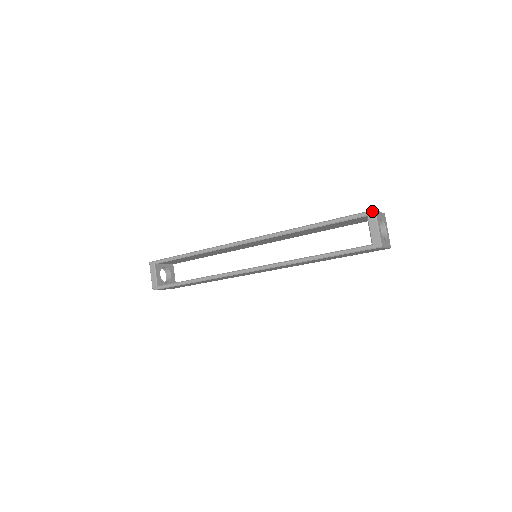
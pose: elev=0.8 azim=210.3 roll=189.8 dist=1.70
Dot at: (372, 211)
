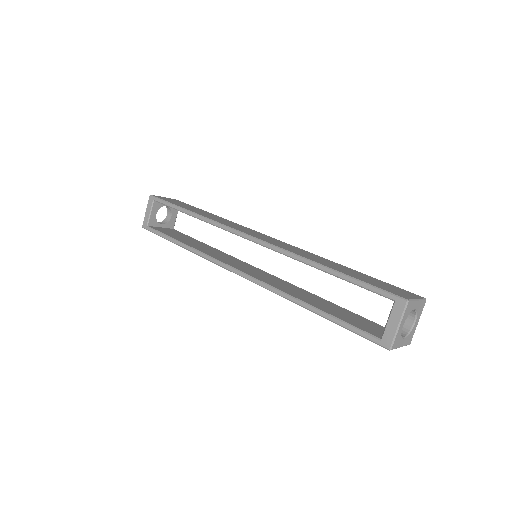
Dot at: (404, 300)
